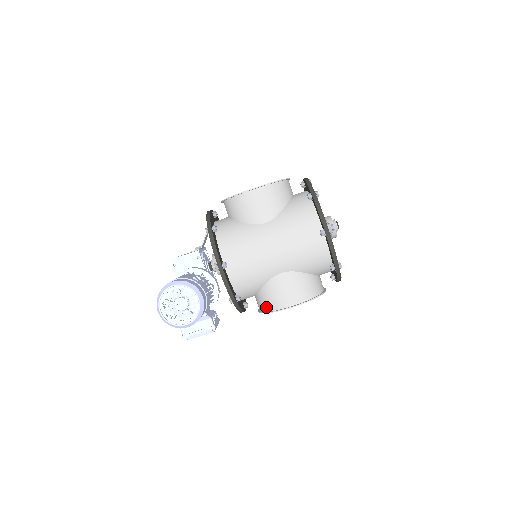
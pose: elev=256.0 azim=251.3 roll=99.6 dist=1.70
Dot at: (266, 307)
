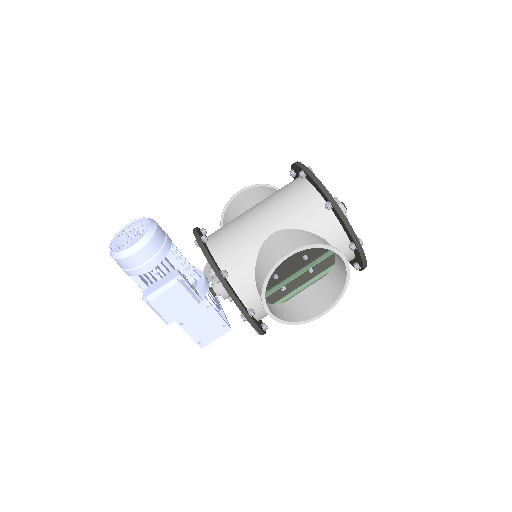
Dot at: (263, 281)
